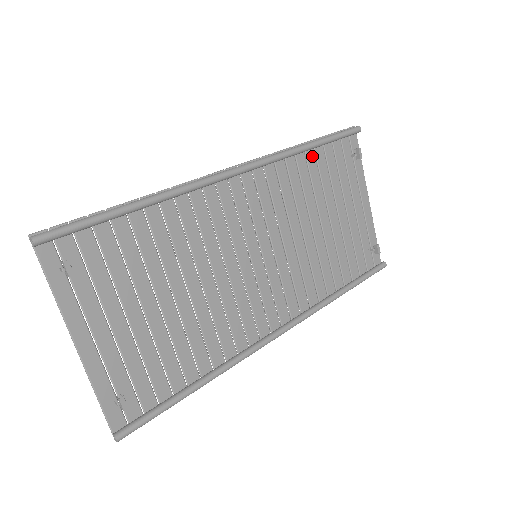
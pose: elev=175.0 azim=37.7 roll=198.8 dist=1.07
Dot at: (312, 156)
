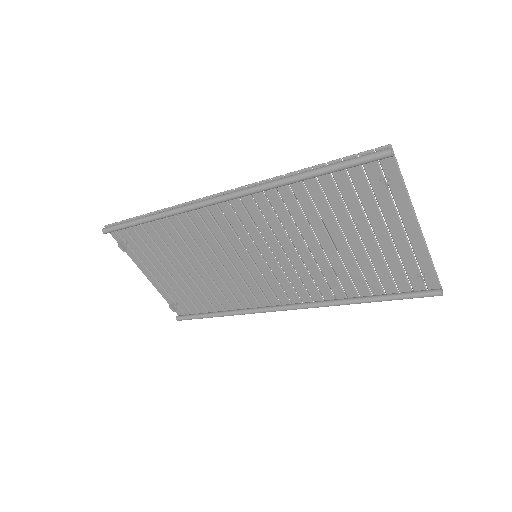
Dot at: (313, 183)
